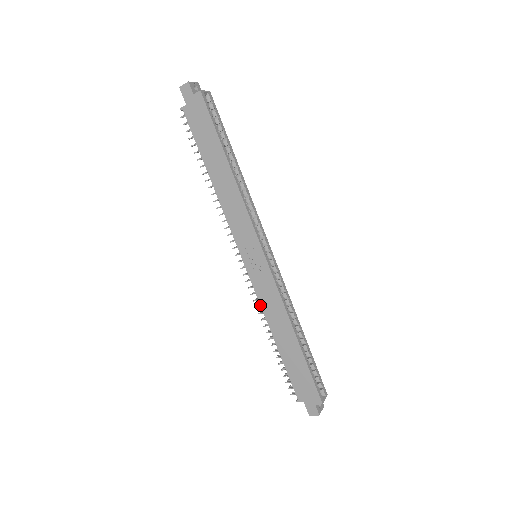
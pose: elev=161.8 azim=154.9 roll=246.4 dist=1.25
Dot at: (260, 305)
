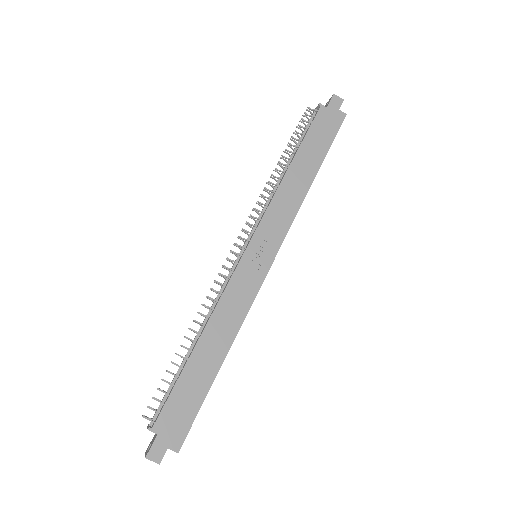
Dot at: (220, 297)
